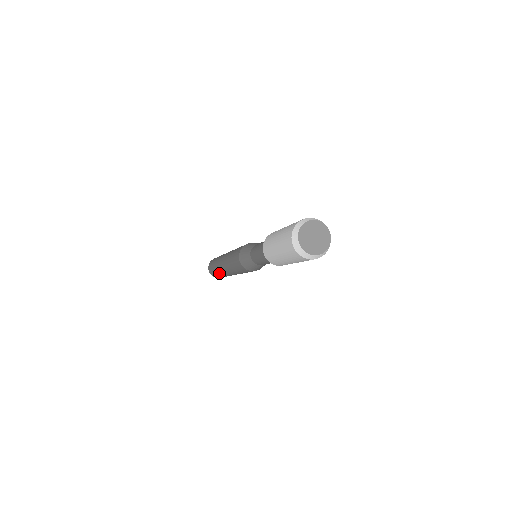
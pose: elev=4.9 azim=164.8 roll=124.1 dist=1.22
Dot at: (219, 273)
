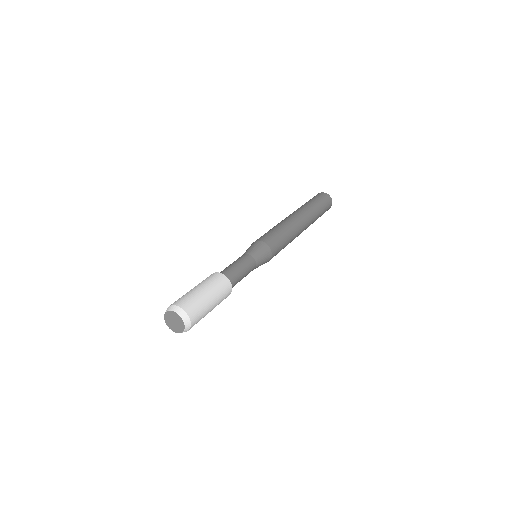
Dot at: occluded
